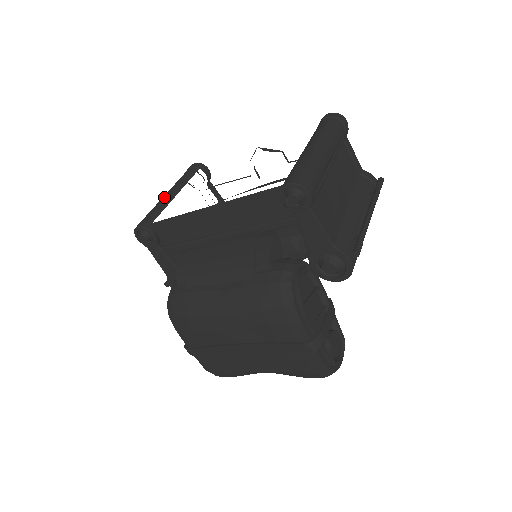
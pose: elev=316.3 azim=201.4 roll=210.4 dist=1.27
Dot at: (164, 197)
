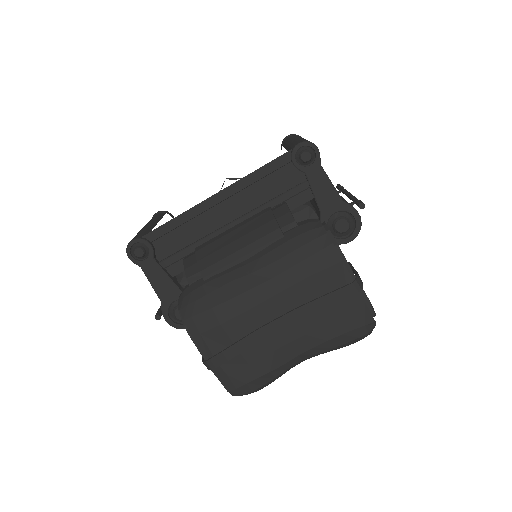
Dot at: (145, 226)
